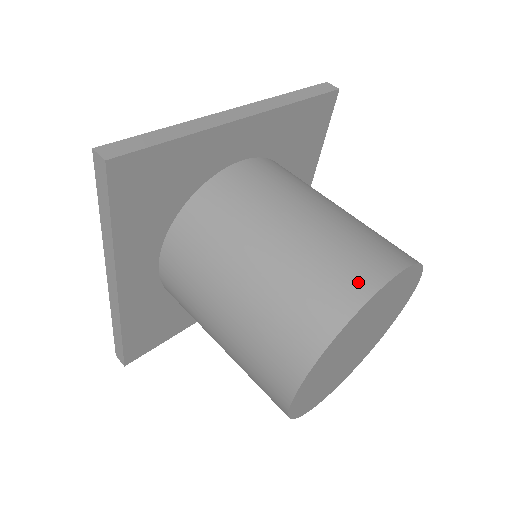
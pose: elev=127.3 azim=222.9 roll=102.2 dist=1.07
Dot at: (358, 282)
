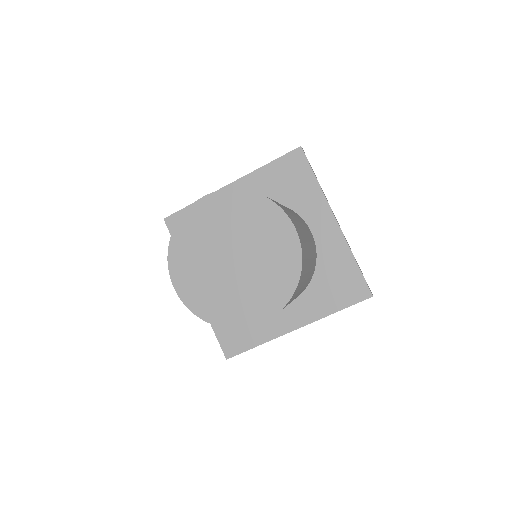
Dot at: occluded
